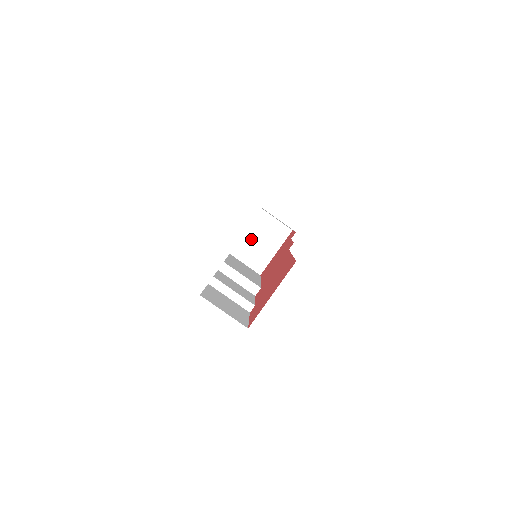
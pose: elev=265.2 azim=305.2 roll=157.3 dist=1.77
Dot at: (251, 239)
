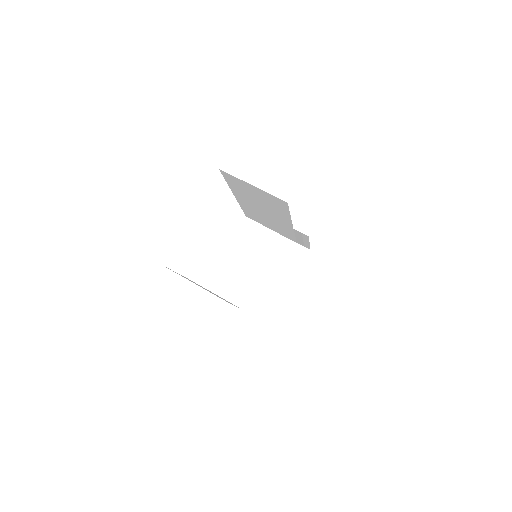
Dot at: (261, 266)
